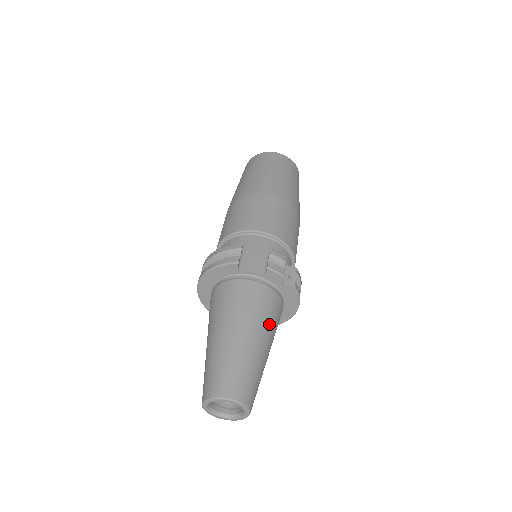
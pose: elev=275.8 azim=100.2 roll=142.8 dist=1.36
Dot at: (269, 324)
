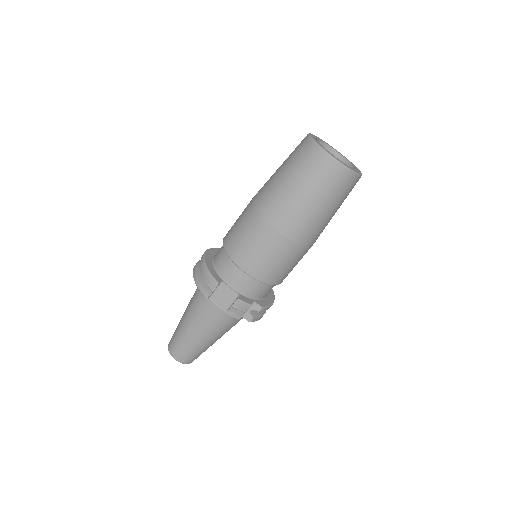
Dot at: (222, 331)
